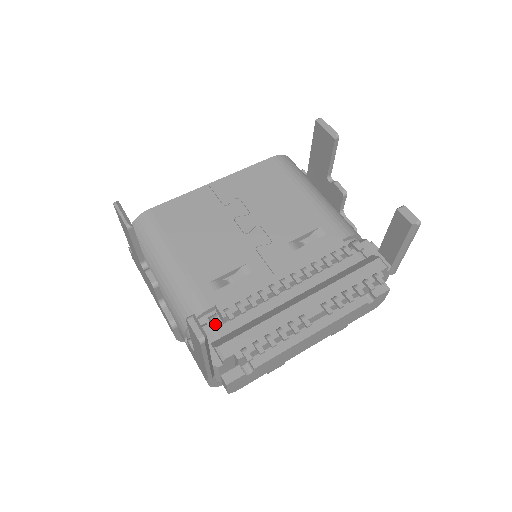
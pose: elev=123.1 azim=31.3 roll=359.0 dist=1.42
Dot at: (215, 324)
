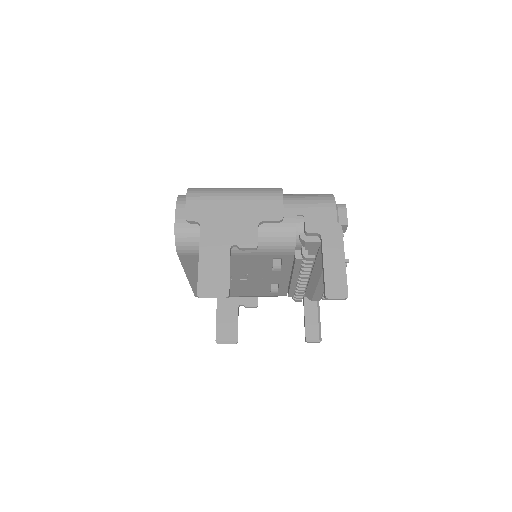
Dot at: occluded
